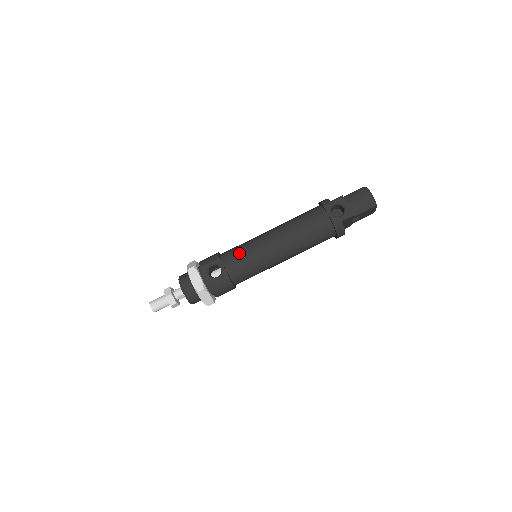
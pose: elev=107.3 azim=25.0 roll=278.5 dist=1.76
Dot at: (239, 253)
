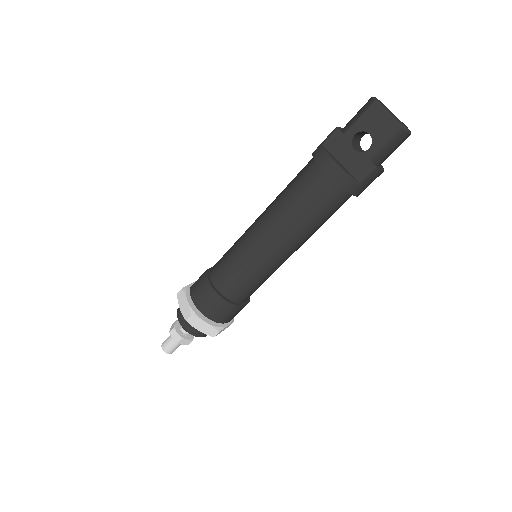
Dot at: occluded
